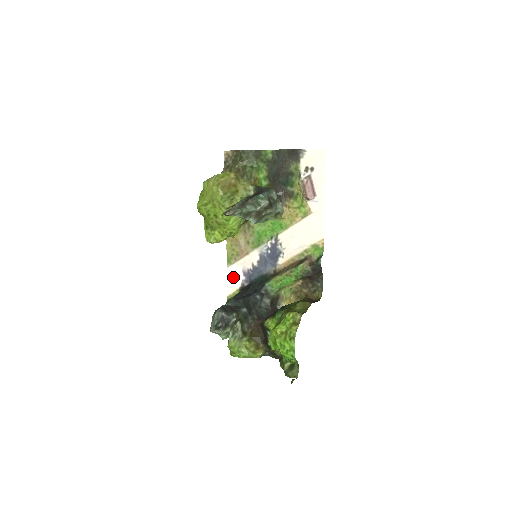
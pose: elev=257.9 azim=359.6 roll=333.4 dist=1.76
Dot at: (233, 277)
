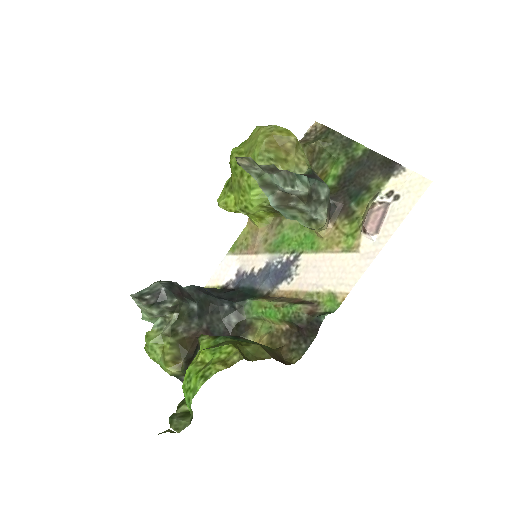
Dot at: (225, 269)
